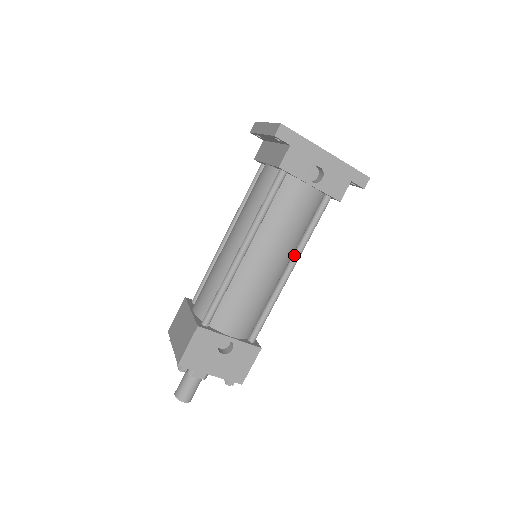
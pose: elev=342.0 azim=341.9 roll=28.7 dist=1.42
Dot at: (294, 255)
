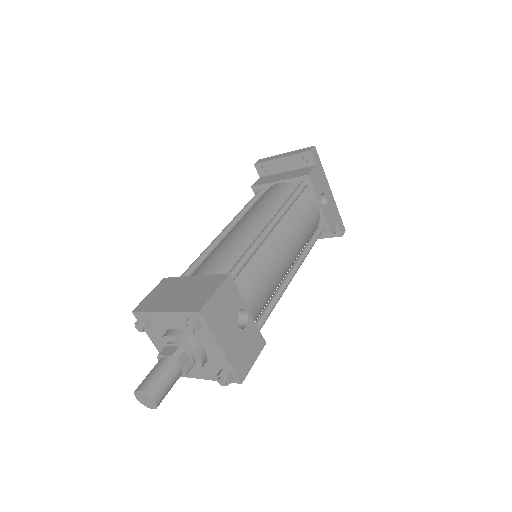
Dot at: (298, 261)
